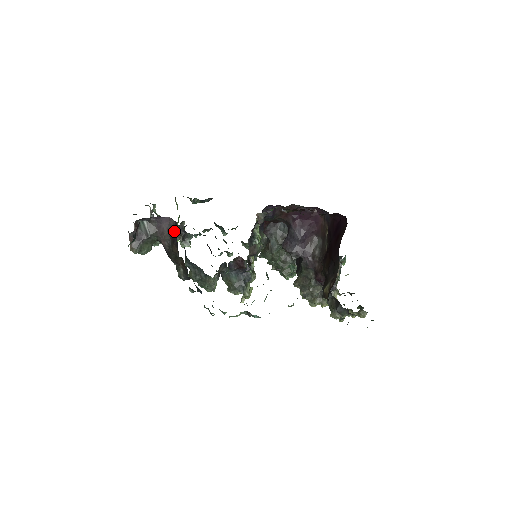
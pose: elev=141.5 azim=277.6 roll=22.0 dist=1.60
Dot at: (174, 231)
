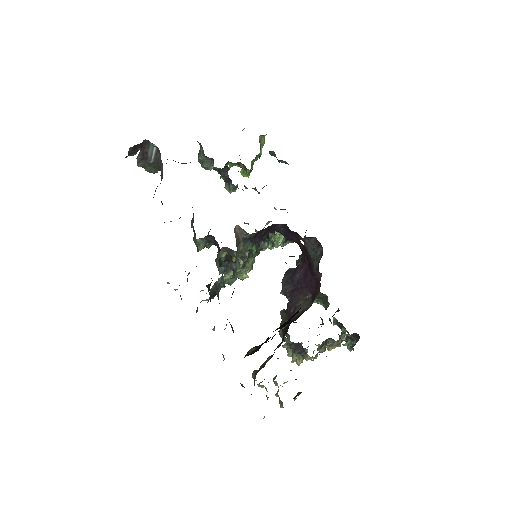
Dot at: occluded
